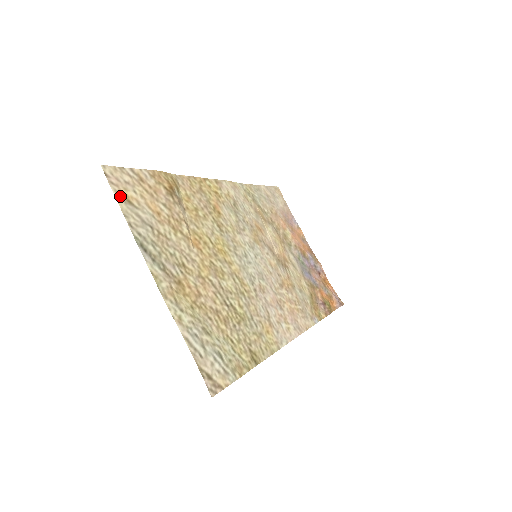
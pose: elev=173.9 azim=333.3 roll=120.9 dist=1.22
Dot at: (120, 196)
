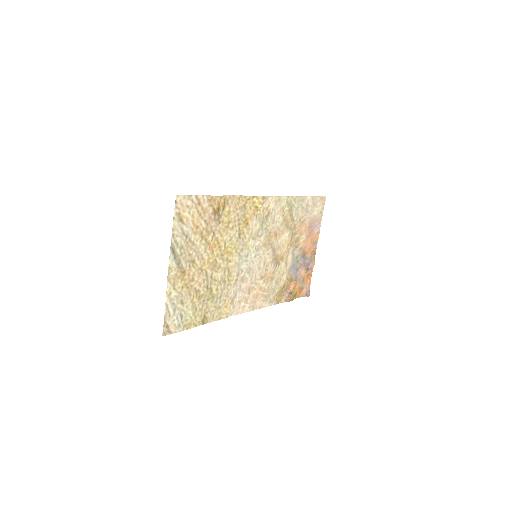
Dot at: (177, 216)
